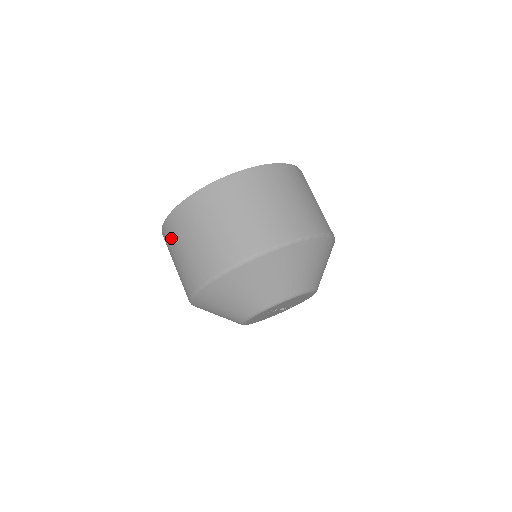
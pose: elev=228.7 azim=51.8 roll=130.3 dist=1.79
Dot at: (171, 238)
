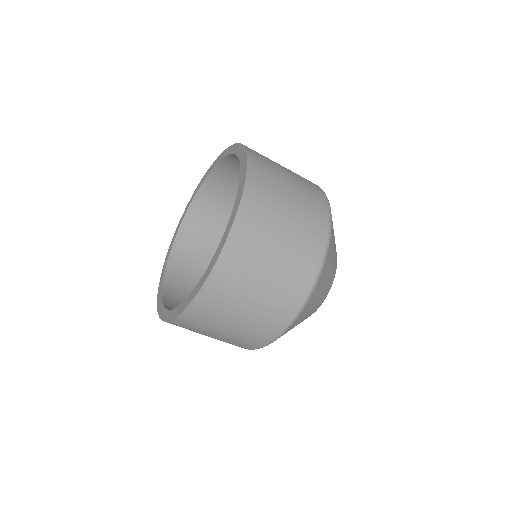
Dot at: occluded
